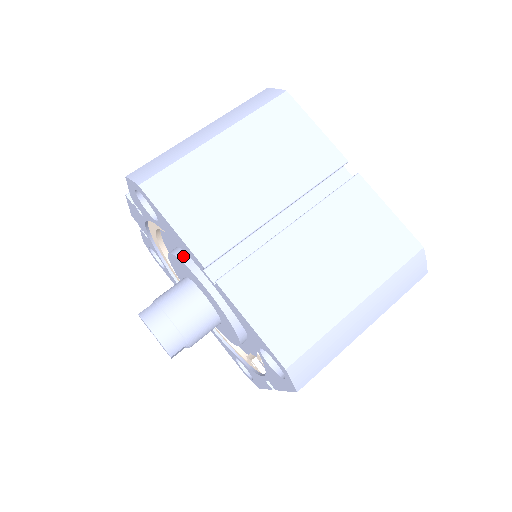
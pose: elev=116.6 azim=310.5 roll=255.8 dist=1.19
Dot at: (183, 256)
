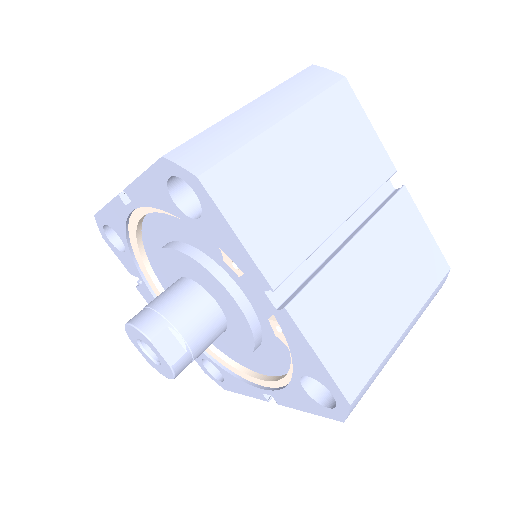
Dot at: occluded
